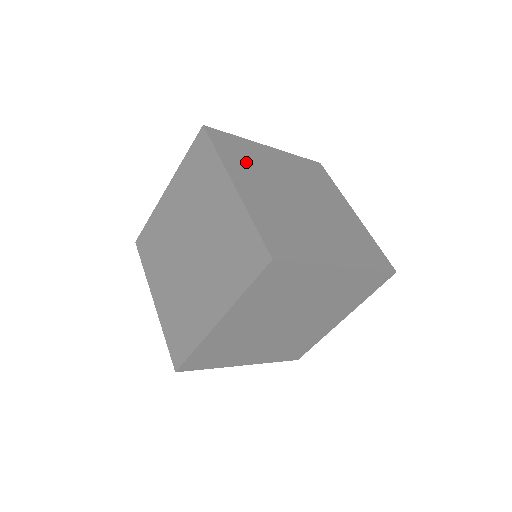
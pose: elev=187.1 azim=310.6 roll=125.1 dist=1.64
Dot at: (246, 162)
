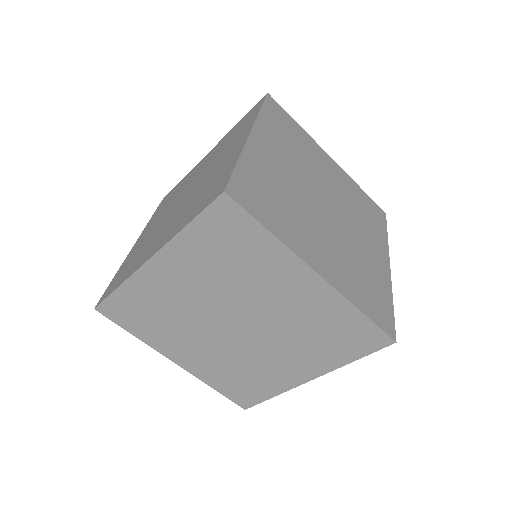
Dot at: (287, 139)
